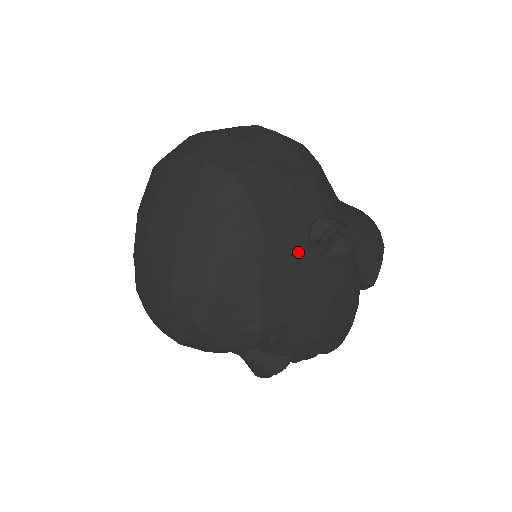
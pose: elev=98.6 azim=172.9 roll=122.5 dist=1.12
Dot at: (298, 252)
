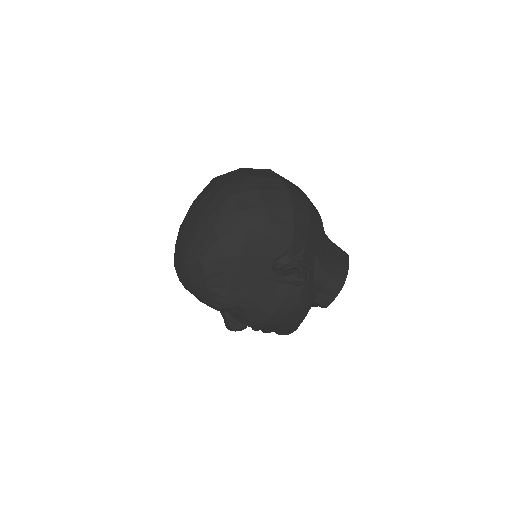
Dot at: (264, 270)
